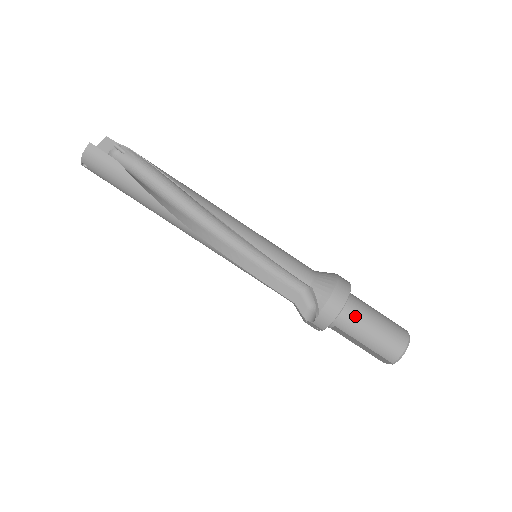
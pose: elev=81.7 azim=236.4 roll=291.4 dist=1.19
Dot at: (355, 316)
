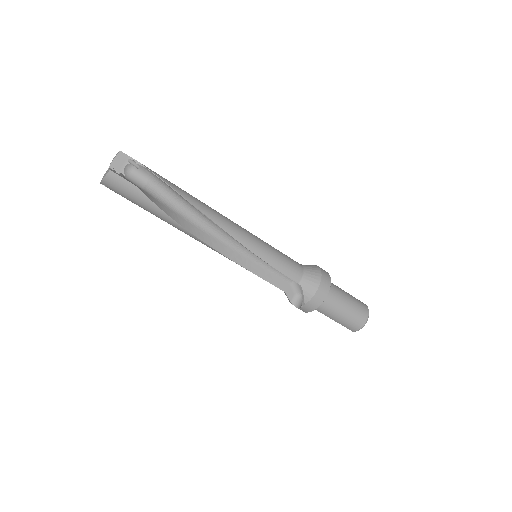
Dot at: (331, 304)
